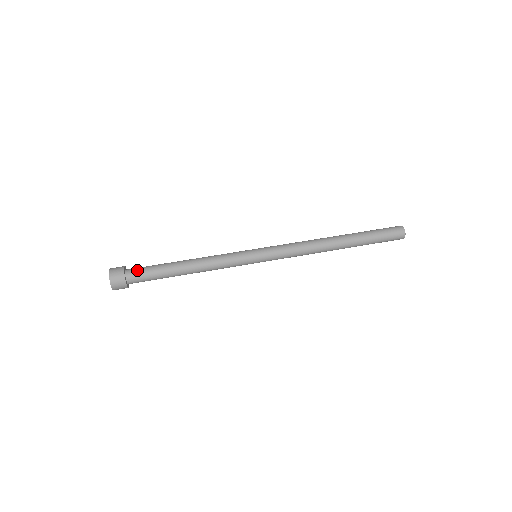
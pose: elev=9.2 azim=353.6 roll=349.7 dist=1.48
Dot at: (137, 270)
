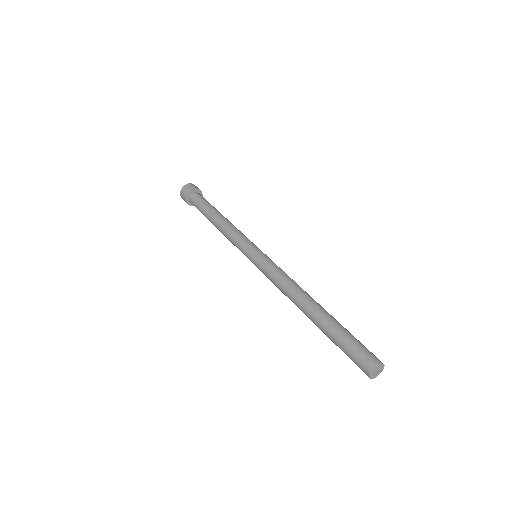
Dot at: (197, 197)
